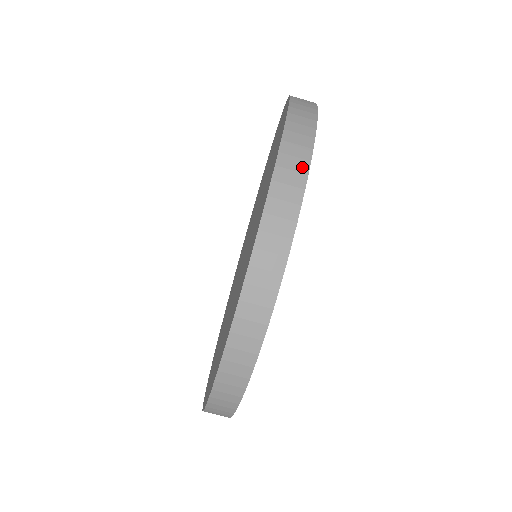
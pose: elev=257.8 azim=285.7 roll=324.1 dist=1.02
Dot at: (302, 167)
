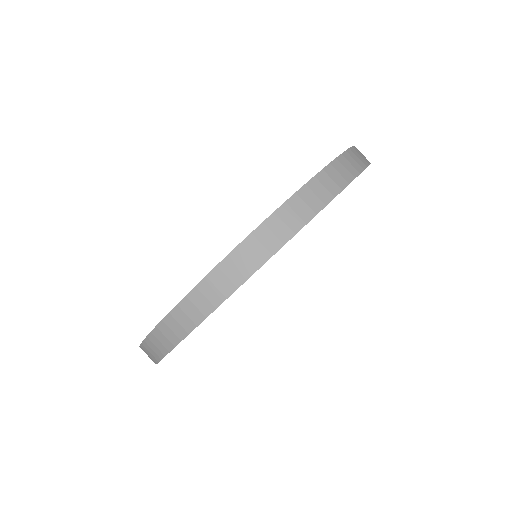
Dot at: occluded
